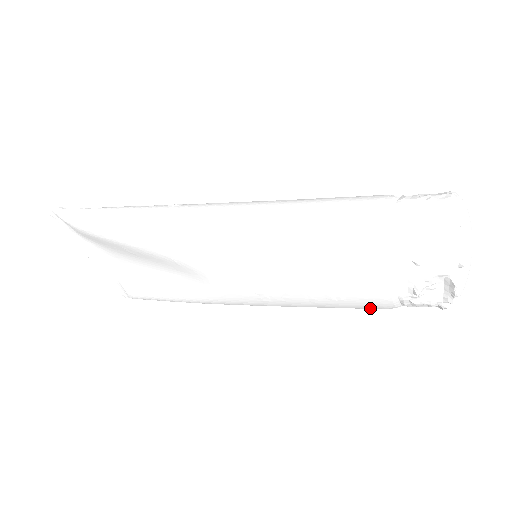
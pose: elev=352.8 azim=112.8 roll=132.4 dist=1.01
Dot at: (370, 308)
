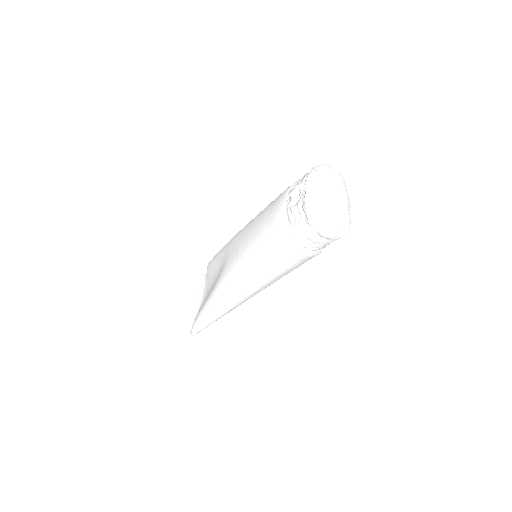
Dot at: (276, 236)
